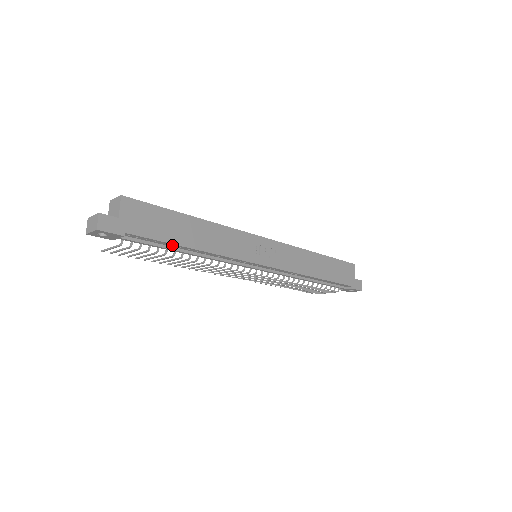
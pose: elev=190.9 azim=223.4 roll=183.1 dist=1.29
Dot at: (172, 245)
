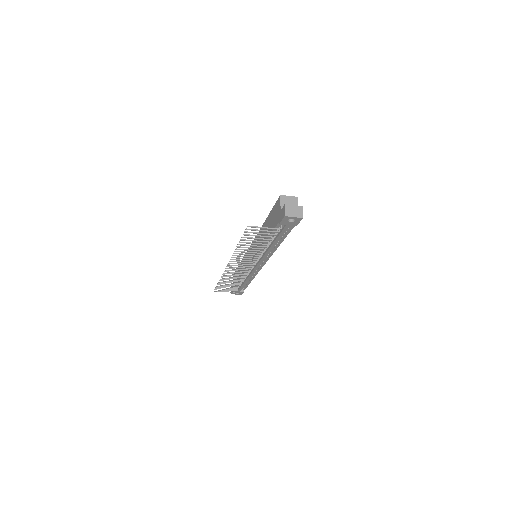
Dot at: (281, 238)
